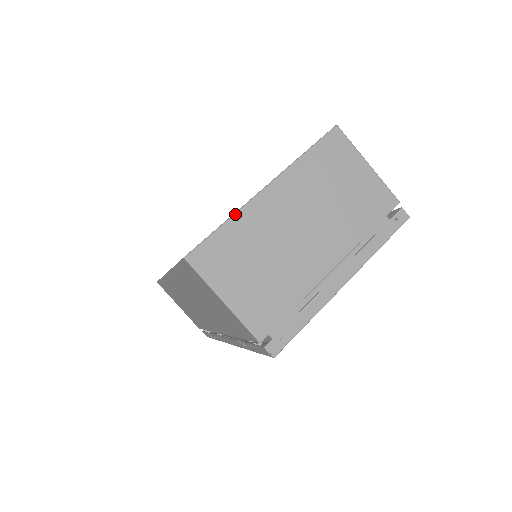
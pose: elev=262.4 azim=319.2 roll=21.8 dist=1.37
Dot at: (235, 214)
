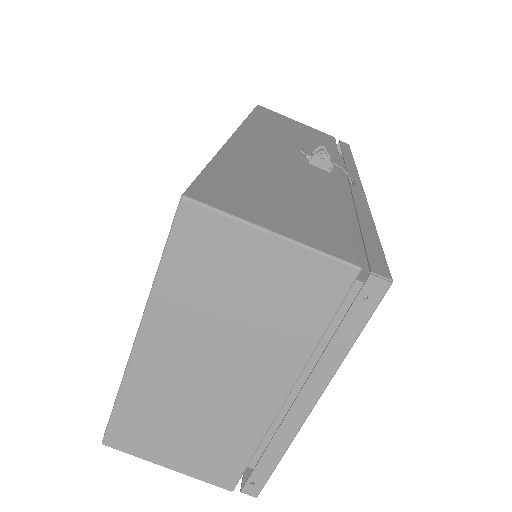
Dot at: (121, 387)
